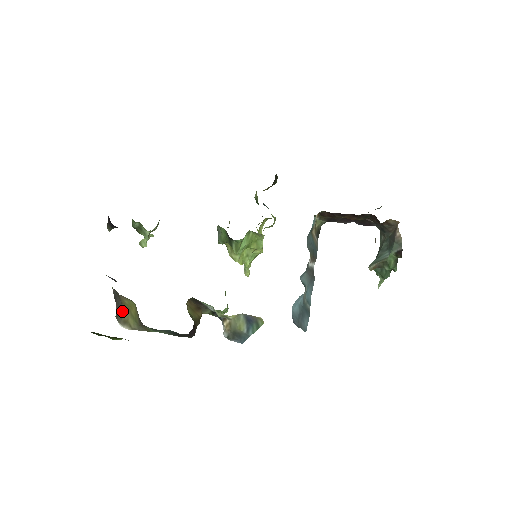
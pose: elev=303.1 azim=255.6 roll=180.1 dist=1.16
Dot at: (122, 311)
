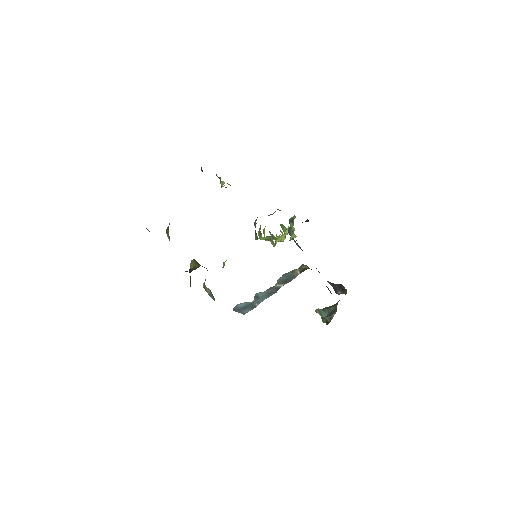
Dot at: occluded
